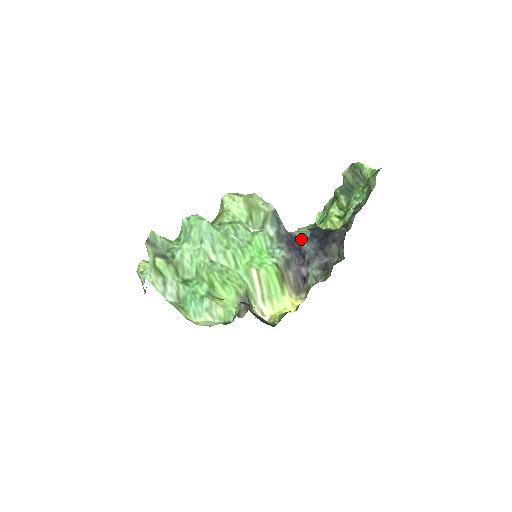
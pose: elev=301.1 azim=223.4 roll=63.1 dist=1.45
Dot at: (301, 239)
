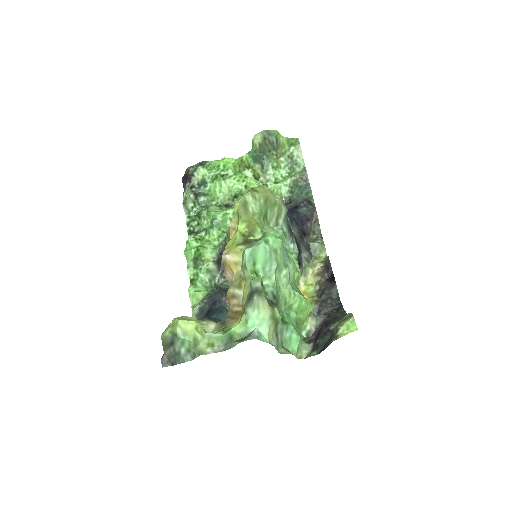
Dot at: occluded
